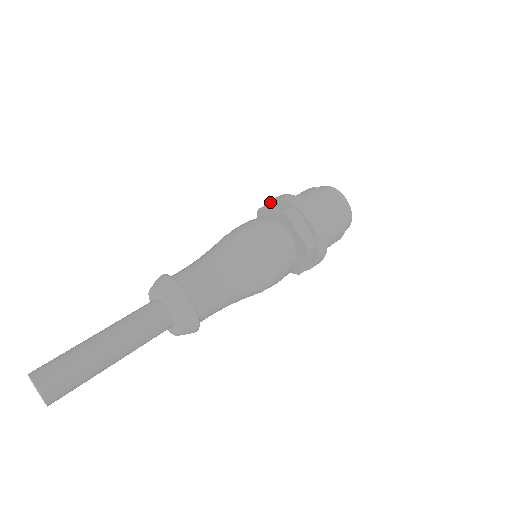
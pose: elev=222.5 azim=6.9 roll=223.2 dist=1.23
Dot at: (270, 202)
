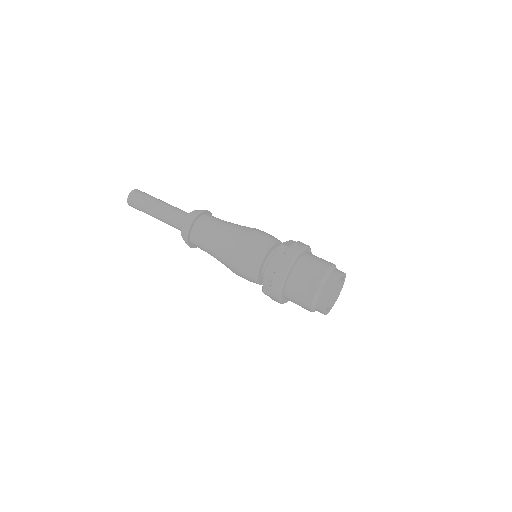
Dot at: occluded
